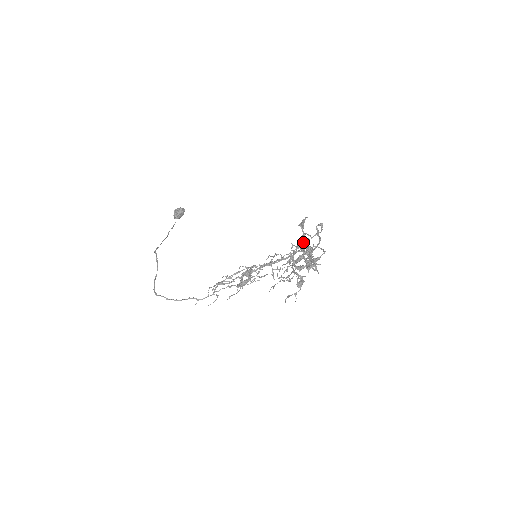
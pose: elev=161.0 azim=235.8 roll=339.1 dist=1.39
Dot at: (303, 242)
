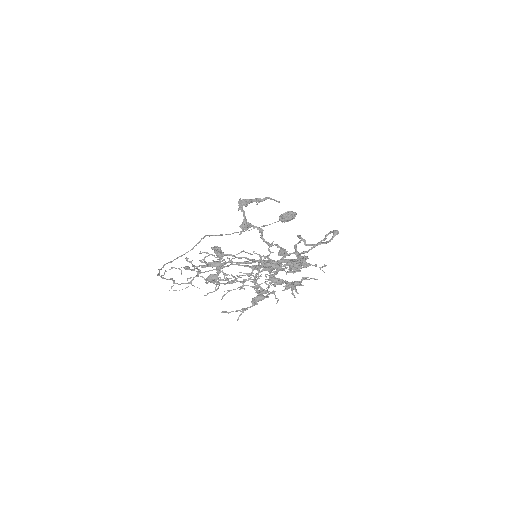
Dot at: (242, 228)
